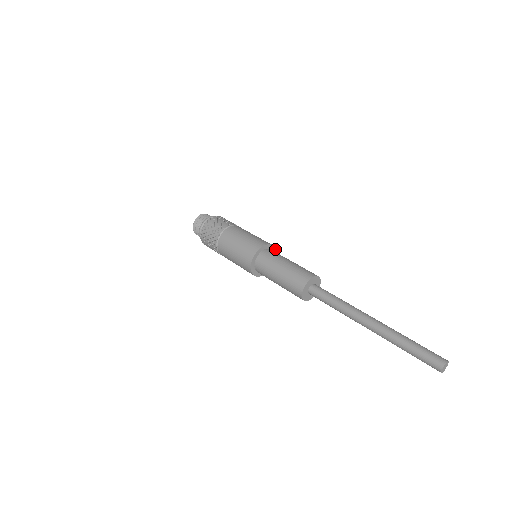
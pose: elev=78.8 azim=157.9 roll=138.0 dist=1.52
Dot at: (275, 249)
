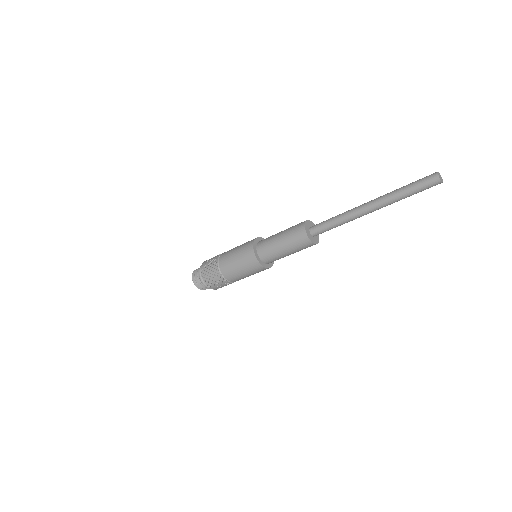
Dot at: occluded
